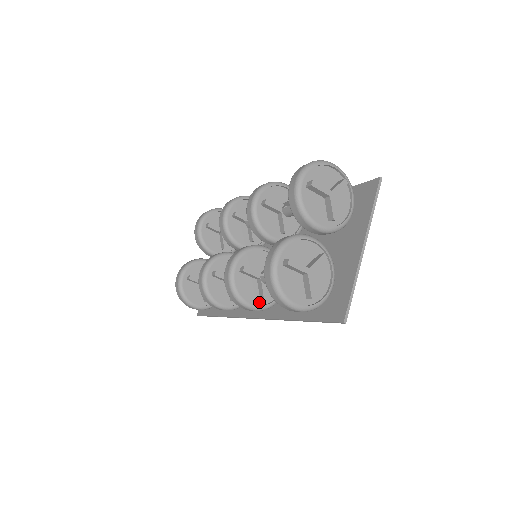
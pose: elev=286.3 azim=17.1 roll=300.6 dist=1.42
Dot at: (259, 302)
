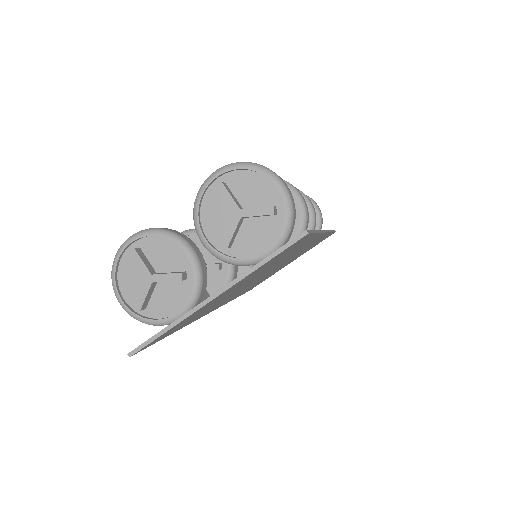
Dot at: occluded
